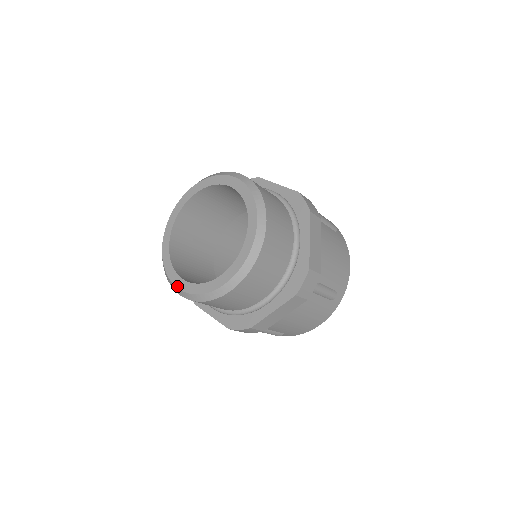
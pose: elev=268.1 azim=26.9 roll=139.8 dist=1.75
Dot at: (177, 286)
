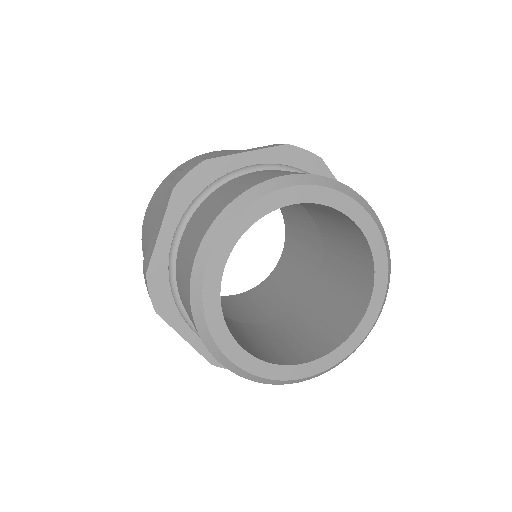
Dot at: (311, 375)
